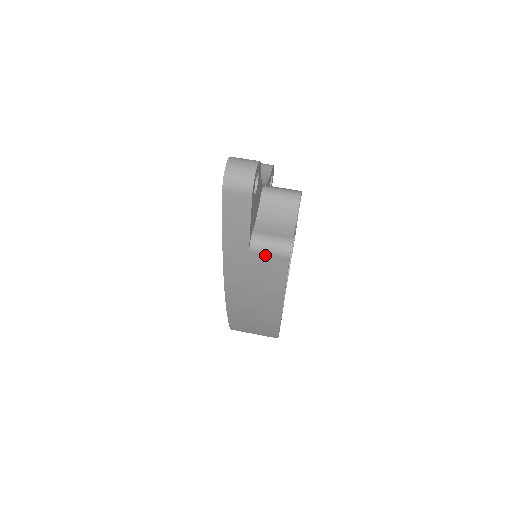
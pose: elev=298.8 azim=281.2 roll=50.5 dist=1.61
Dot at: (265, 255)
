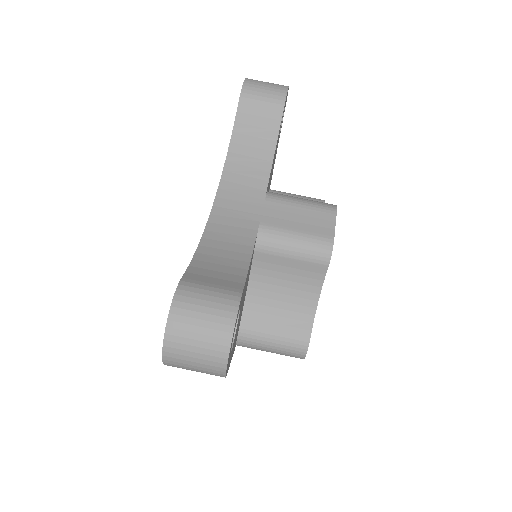
Dot at: occluded
